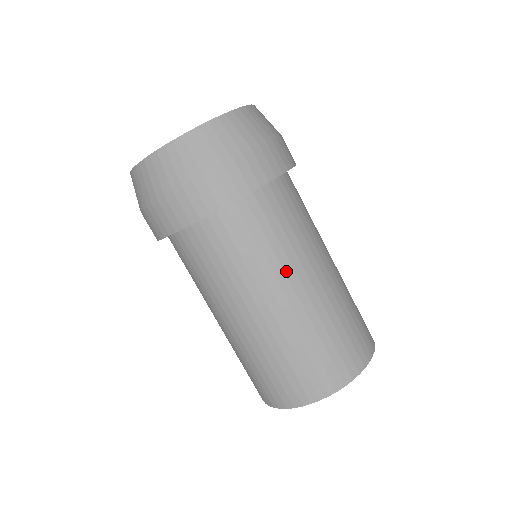
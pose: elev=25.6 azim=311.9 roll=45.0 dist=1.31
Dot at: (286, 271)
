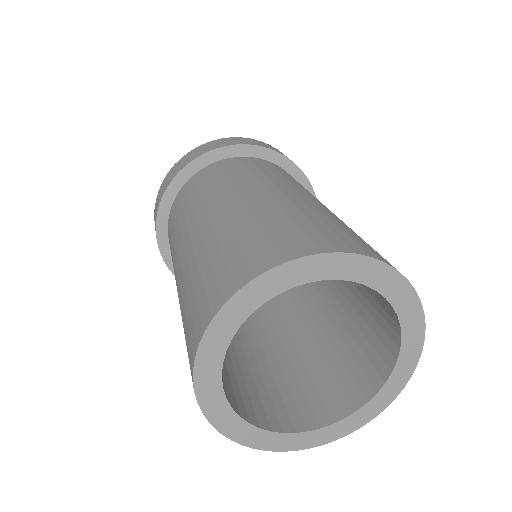
Dot at: (196, 213)
